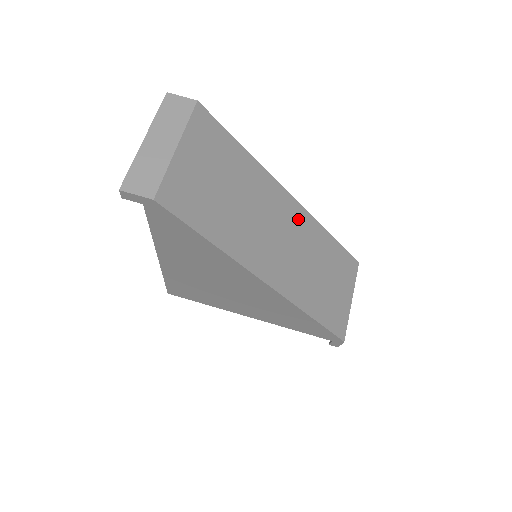
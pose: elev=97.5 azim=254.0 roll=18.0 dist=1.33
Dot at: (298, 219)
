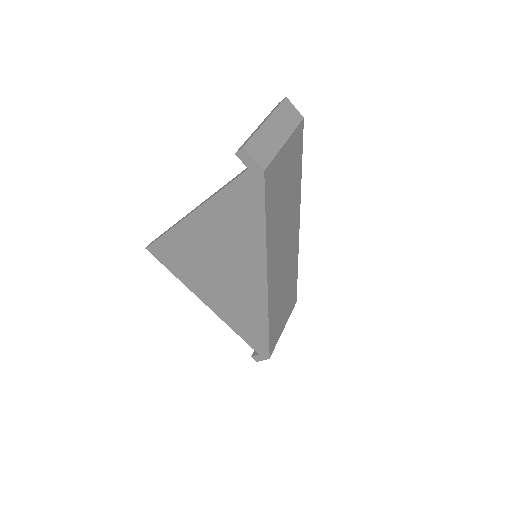
Dot at: (294, 245)
